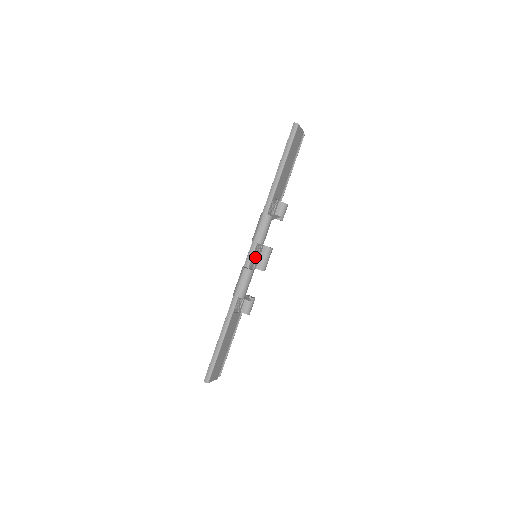
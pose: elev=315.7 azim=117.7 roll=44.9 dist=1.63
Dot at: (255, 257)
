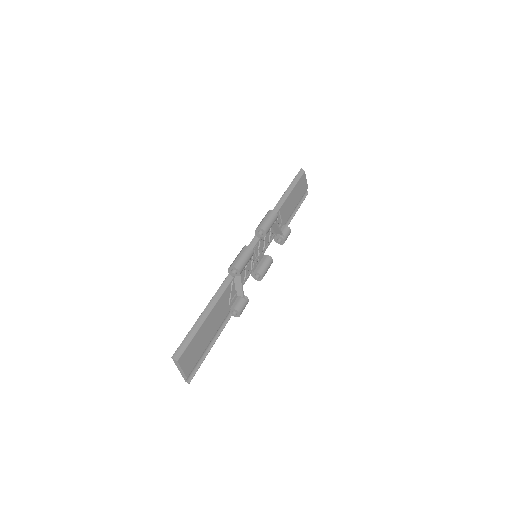
Dot at: (255, 257)
